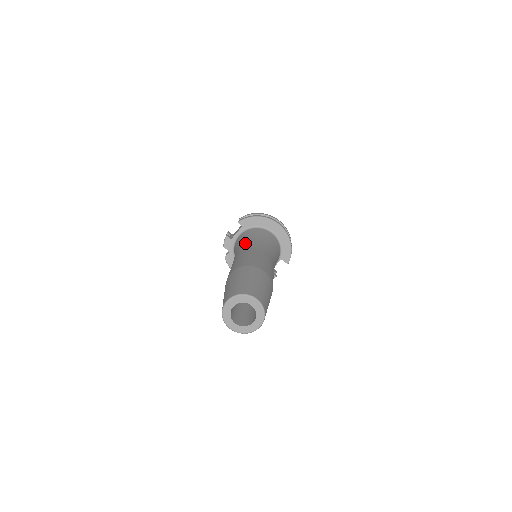
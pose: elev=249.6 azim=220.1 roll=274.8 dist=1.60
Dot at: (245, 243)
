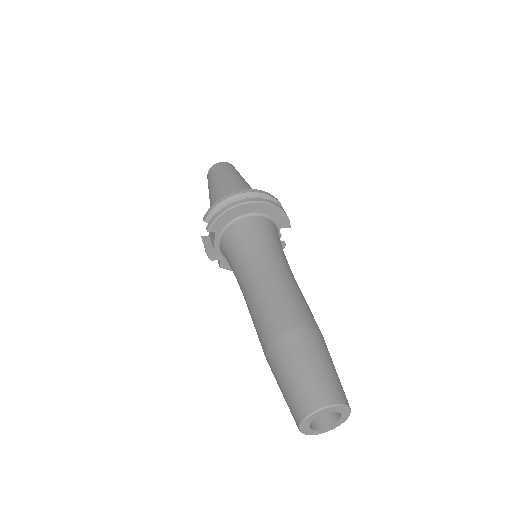
Dot at: (240, 266)
